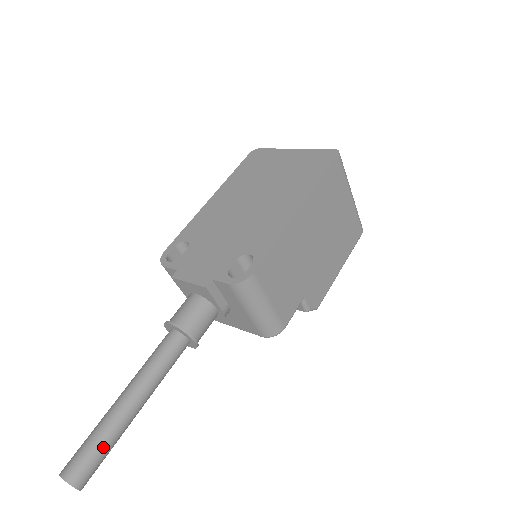
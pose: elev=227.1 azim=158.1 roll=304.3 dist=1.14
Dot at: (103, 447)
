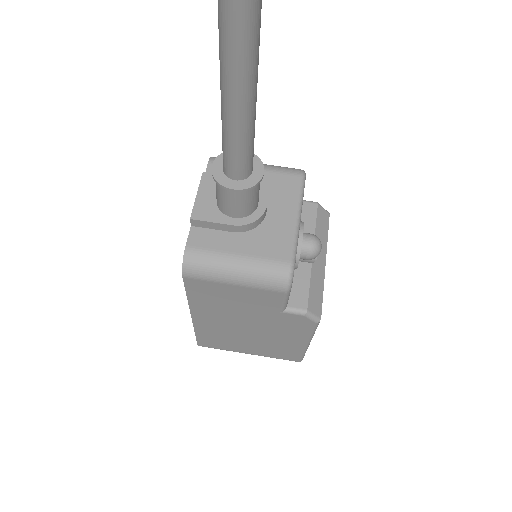
Dot at: occluded
